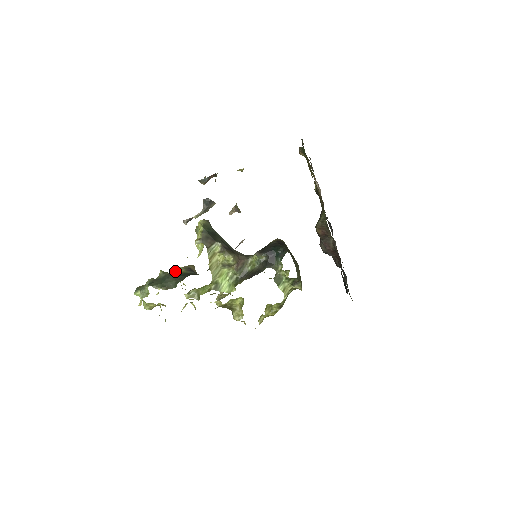
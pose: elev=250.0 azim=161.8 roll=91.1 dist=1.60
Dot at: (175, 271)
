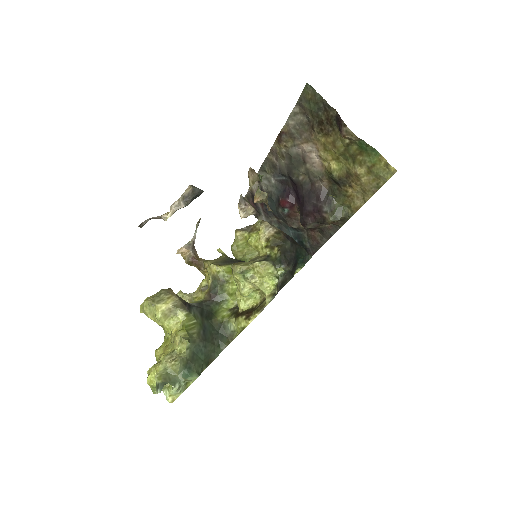
Dot at: (161, 314)
